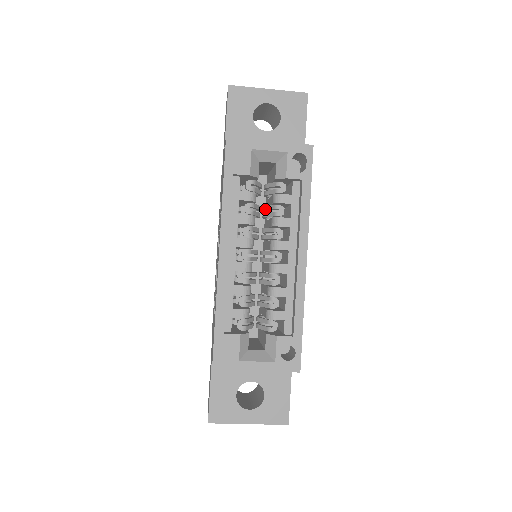
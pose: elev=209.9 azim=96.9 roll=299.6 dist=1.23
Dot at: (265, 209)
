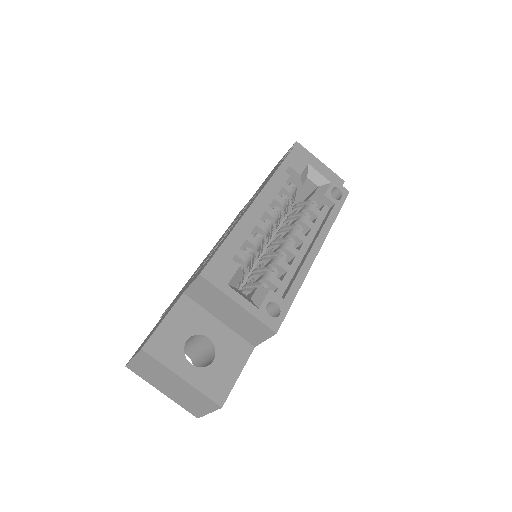
Dot at: (291, 215)
